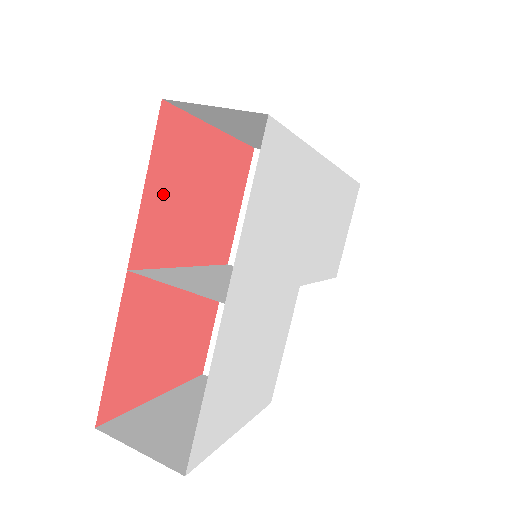
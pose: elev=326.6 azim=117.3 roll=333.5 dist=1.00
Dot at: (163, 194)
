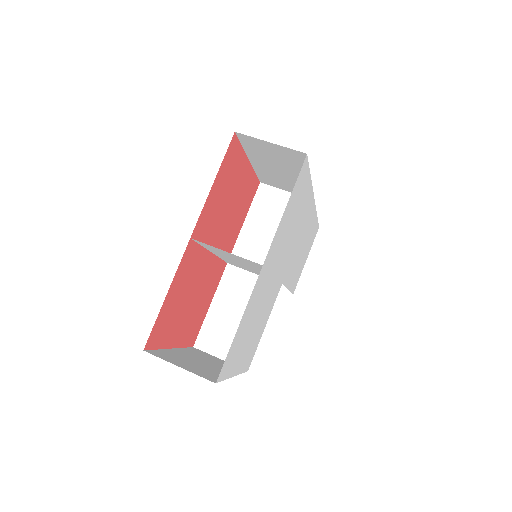
Dot at: (218, 193)
